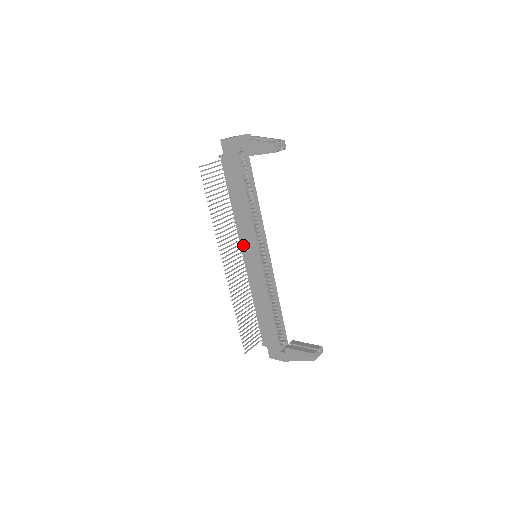
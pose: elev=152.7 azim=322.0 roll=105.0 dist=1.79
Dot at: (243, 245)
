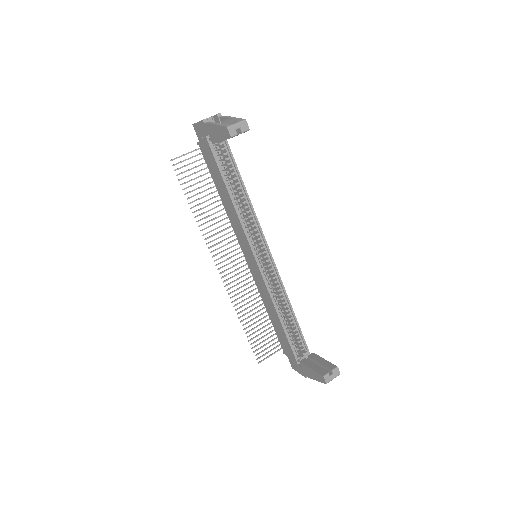
Dot at: (240, 244)
